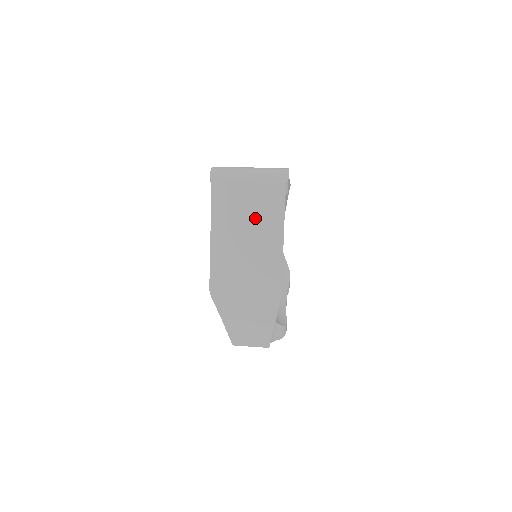
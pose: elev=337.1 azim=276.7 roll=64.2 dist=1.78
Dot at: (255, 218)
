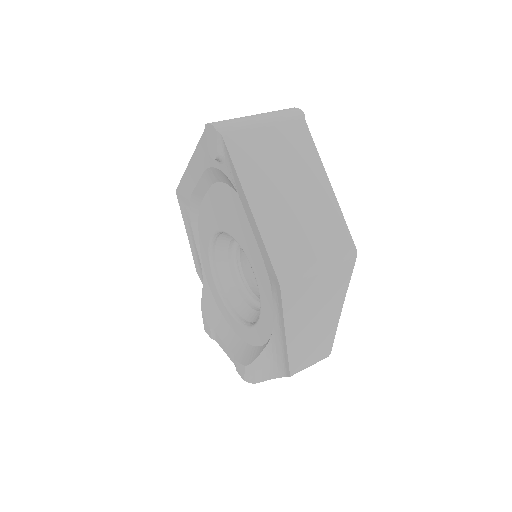
Dot at: (290, 167)
